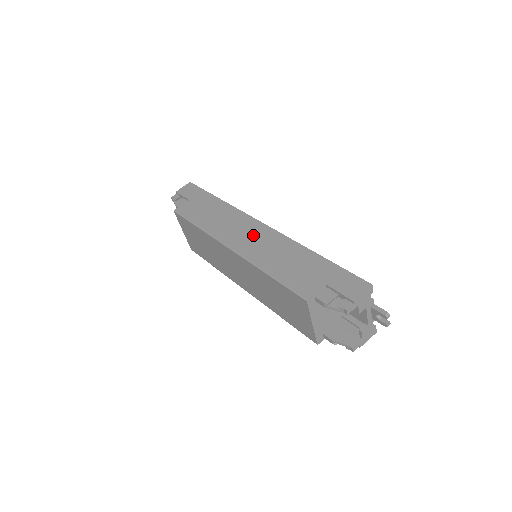
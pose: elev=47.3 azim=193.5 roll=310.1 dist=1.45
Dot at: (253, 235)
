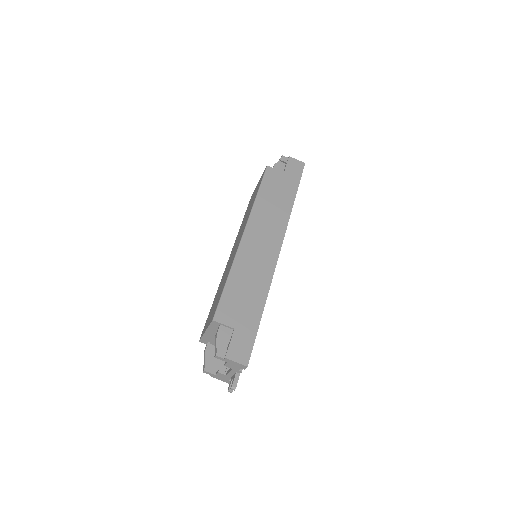
Dot at: (264, 247)
